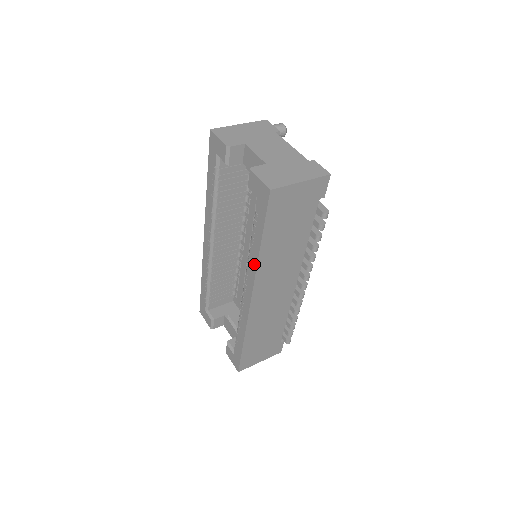
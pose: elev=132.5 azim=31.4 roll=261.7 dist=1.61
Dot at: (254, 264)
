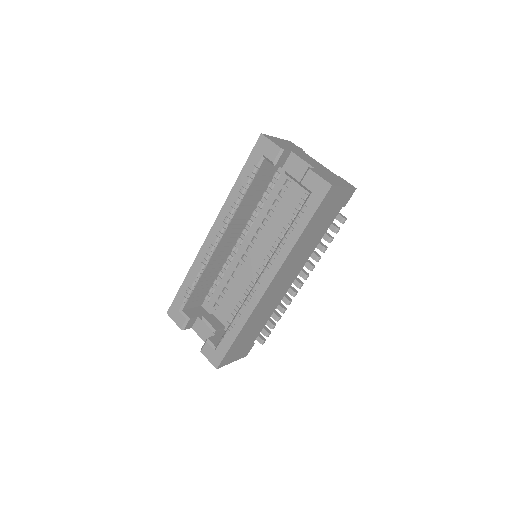
Dot at: (286, 252)
